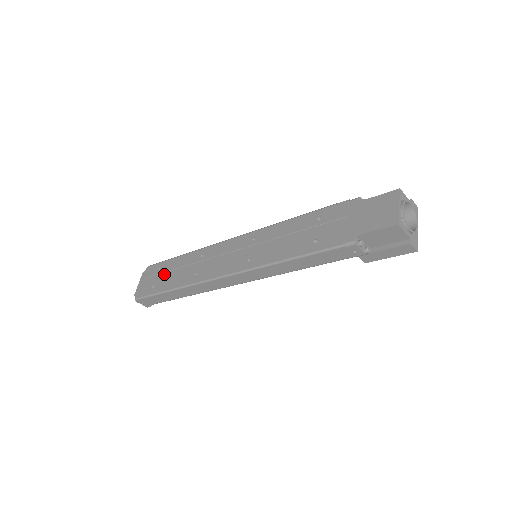
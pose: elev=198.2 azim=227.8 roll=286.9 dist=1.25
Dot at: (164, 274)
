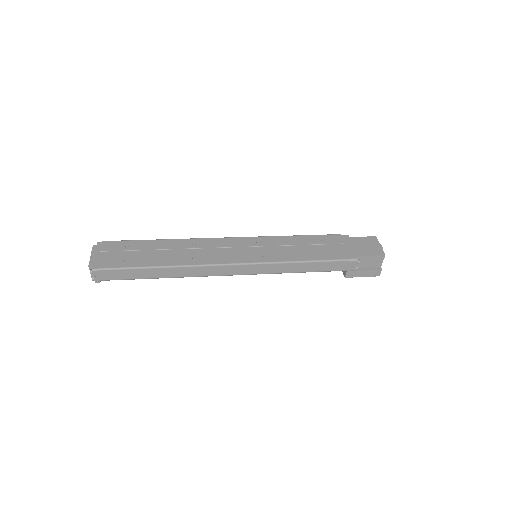
Dot at: (139, 252)
